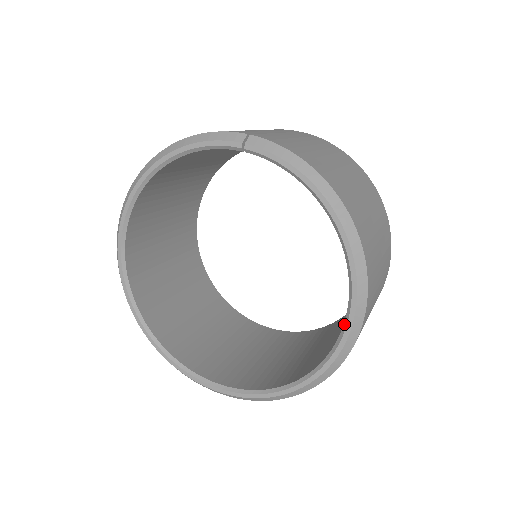
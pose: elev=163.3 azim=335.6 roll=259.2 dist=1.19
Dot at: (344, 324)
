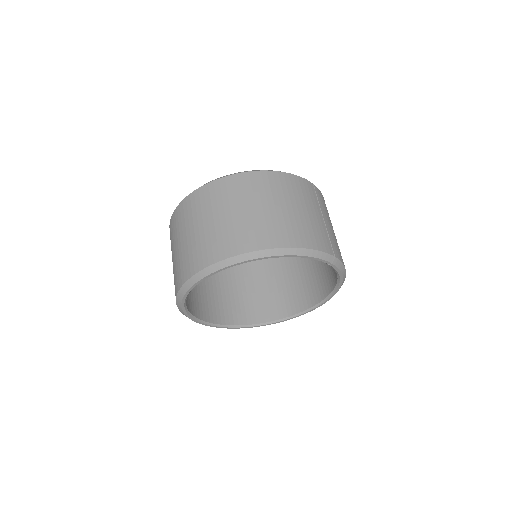
Dot at: (302, 312)
